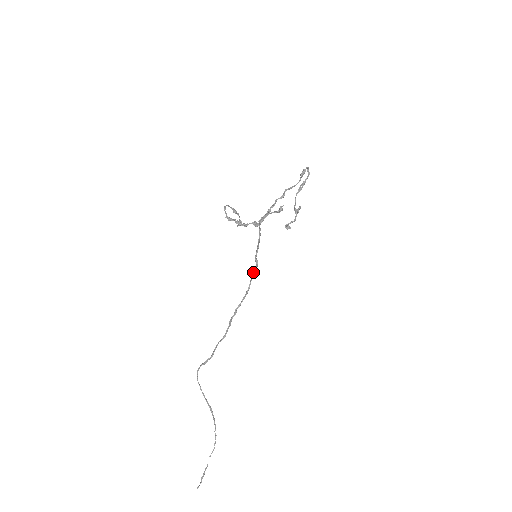
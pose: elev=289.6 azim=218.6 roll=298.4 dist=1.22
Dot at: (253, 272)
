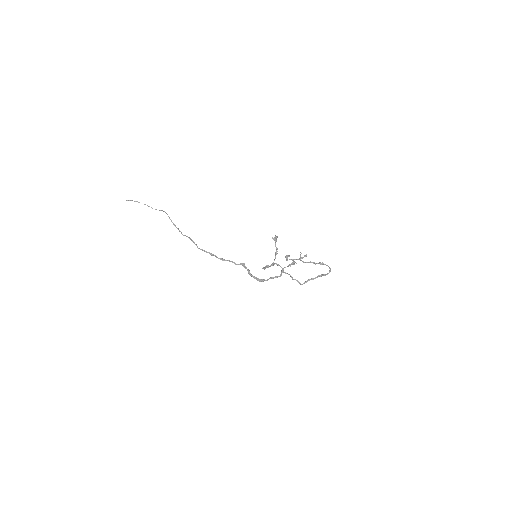
Dot at: (244, 264)
